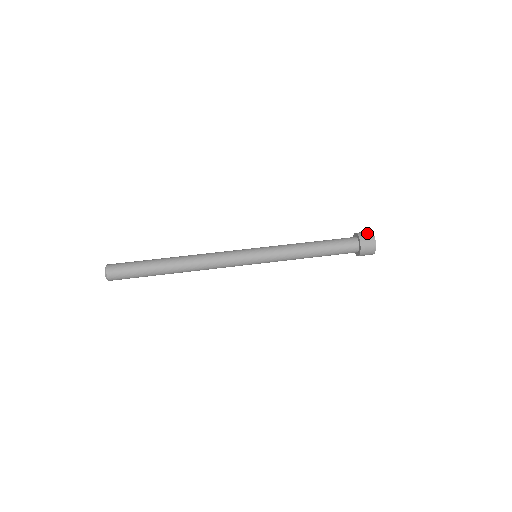
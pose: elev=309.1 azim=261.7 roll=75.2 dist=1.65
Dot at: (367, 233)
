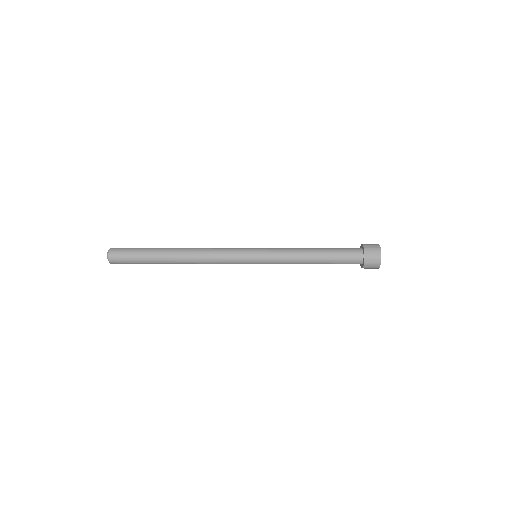
Dot at: (373, 244)
